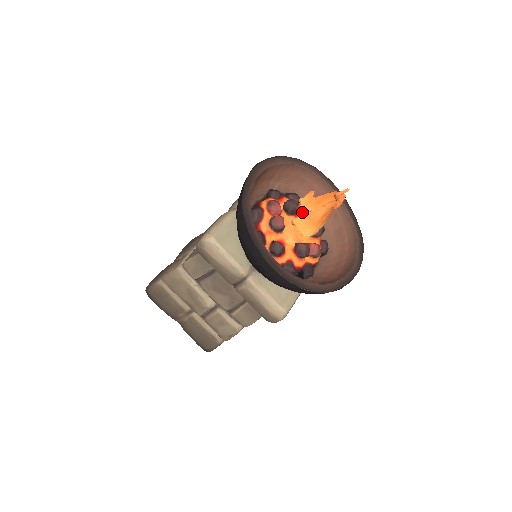
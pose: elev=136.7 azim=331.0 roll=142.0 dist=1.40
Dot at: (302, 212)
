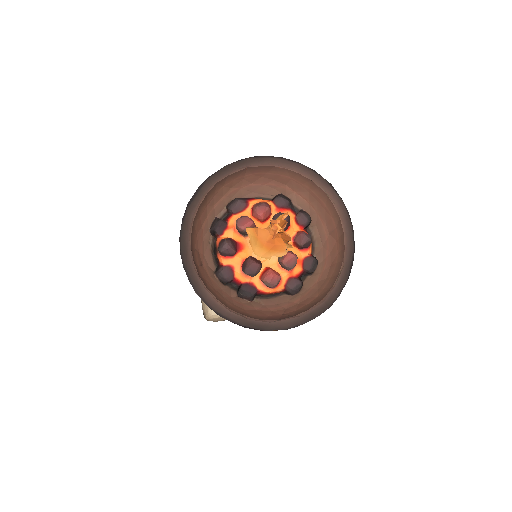
Dot at: occluded
